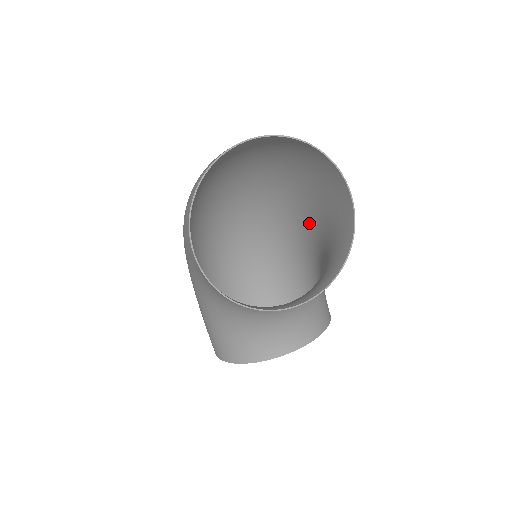
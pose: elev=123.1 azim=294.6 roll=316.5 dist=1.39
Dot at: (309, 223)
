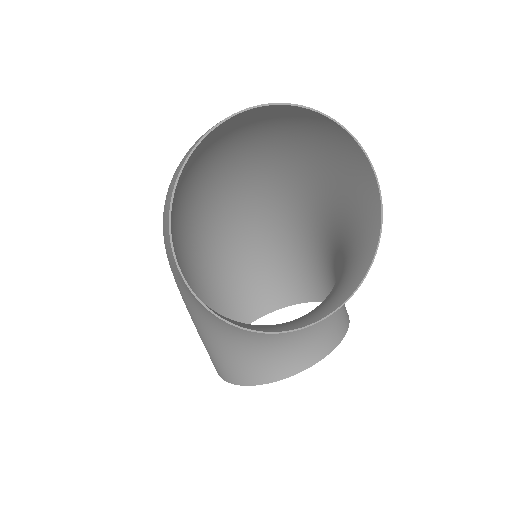
Dot at: (316, 209)
